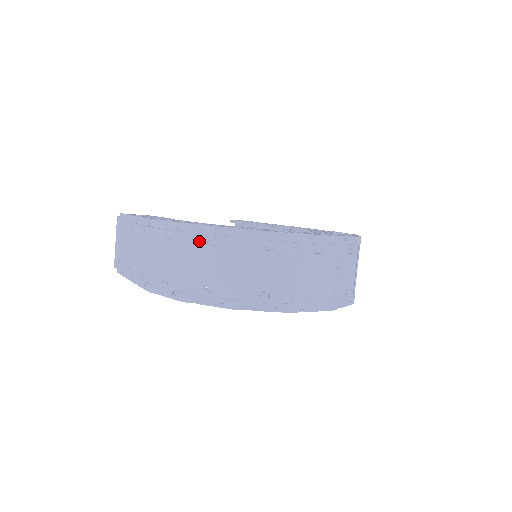
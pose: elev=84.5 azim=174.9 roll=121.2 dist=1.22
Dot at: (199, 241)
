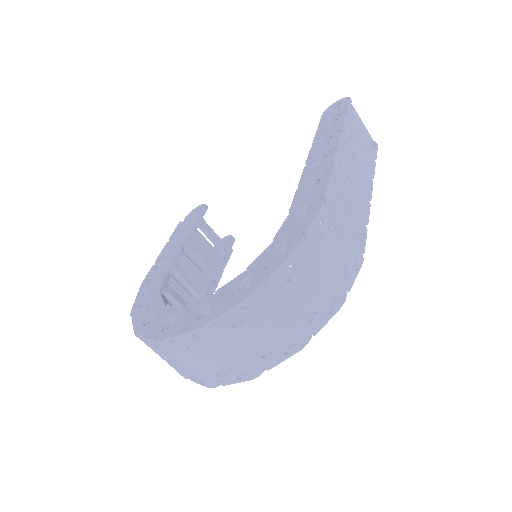
Dot at: occluded
